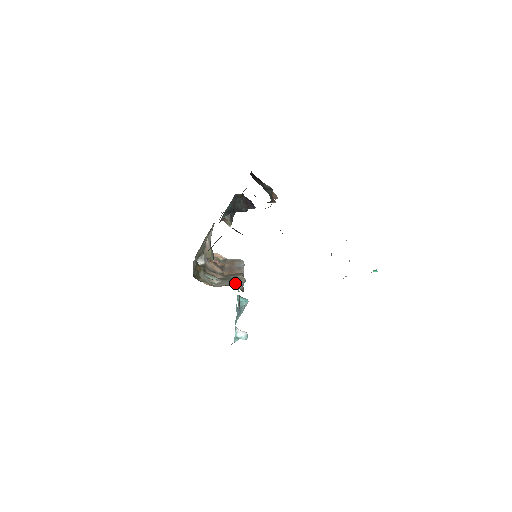
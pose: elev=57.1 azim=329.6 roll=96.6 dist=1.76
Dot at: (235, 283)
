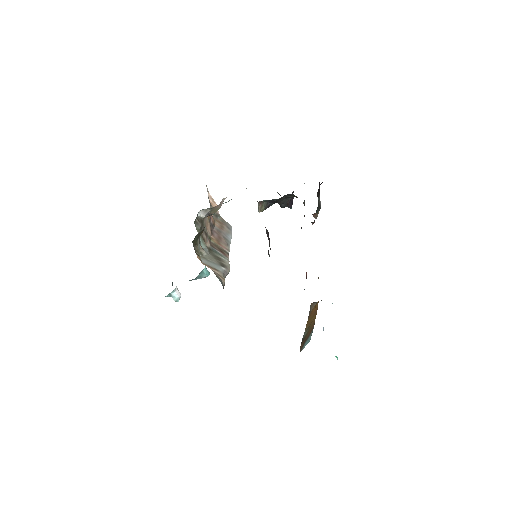
Dot at: (221, 271)
